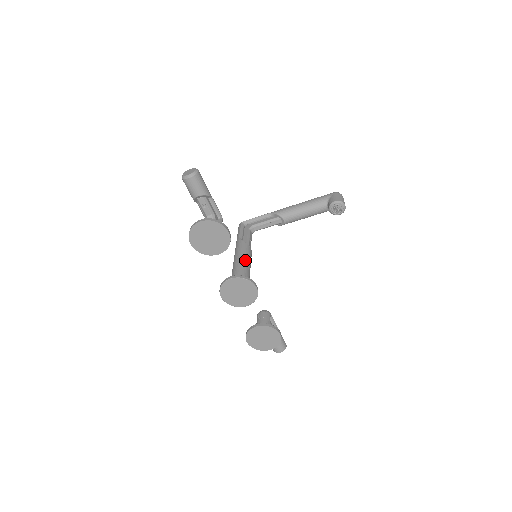
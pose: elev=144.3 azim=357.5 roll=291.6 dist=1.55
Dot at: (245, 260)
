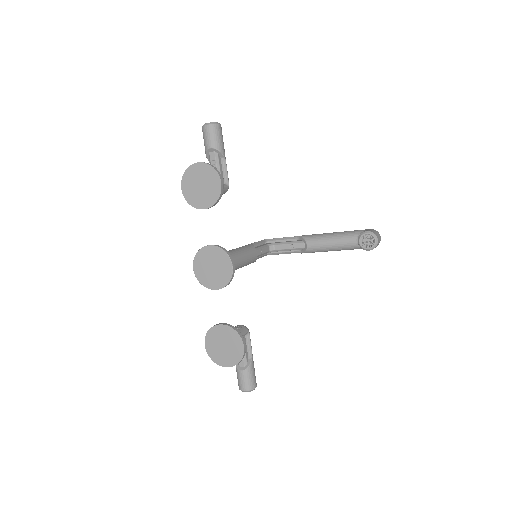
Dot at: (241, 251)
